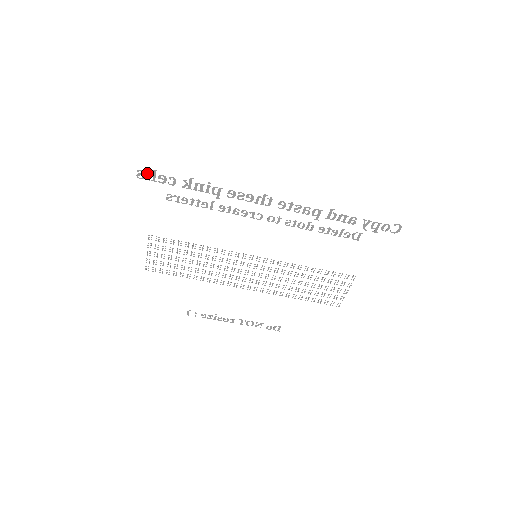
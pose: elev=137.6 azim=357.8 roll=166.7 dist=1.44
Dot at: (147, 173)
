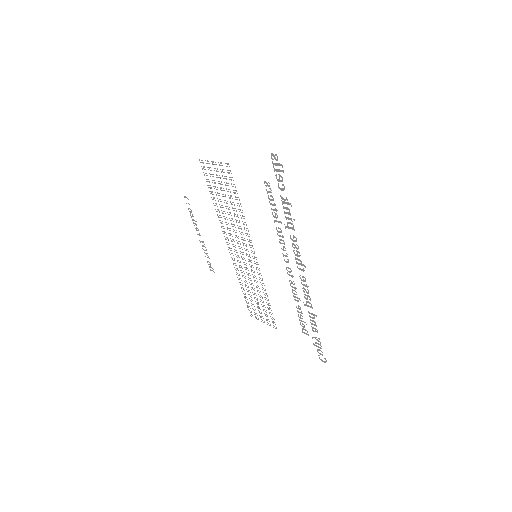
Dot at: (278, 164)
